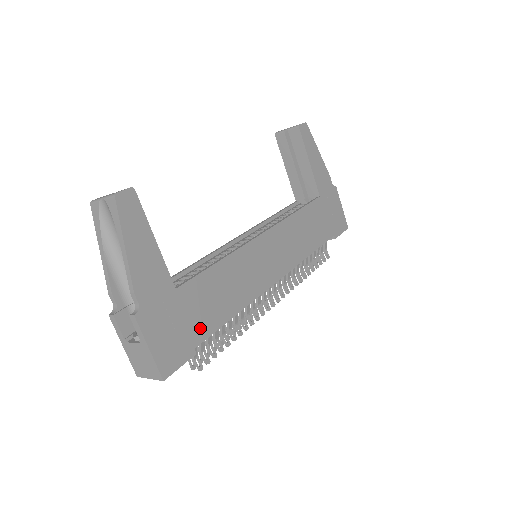
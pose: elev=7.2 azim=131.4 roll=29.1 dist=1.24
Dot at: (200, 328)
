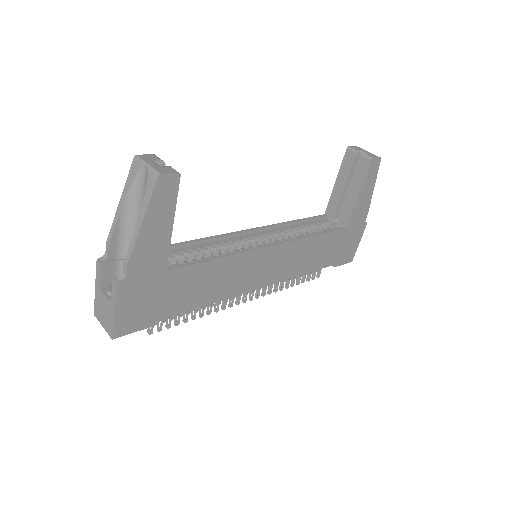
Dot at: (168, 307)
